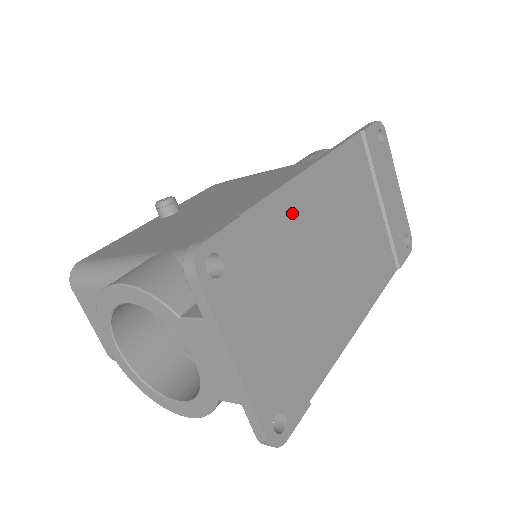
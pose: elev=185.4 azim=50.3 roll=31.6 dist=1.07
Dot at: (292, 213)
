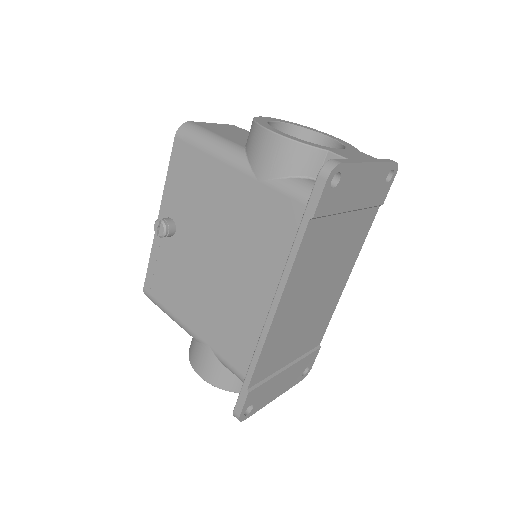
Dot at: (274, 343)
